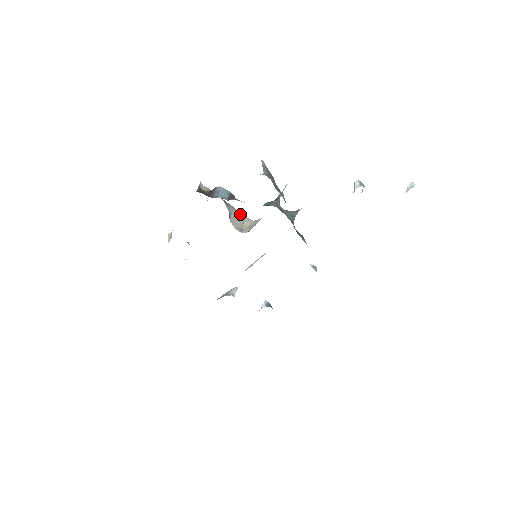
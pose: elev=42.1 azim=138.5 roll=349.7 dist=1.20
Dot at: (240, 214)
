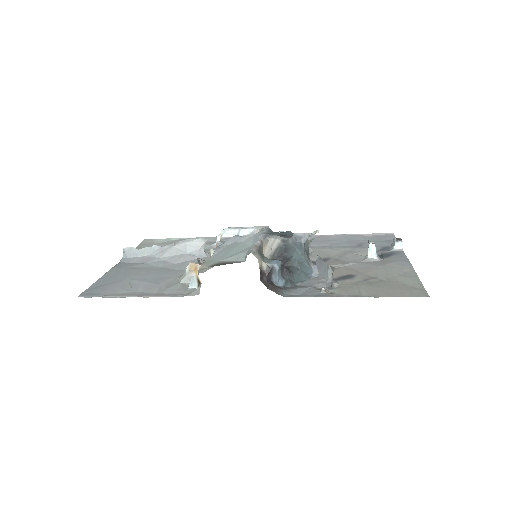
Dot at: occluded
